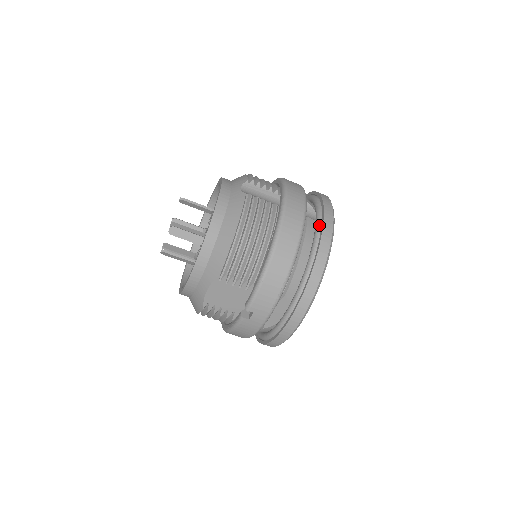
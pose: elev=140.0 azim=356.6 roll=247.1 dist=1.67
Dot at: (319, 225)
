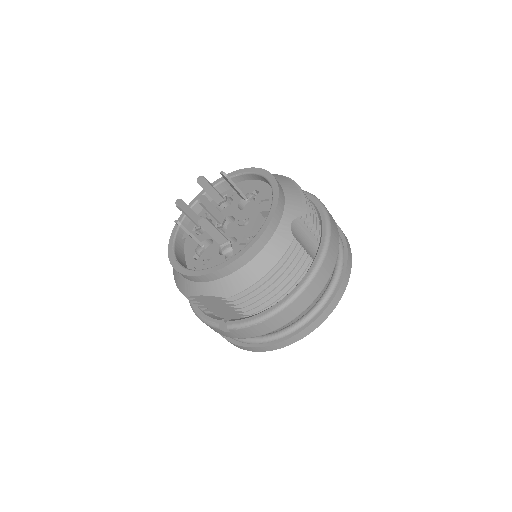
Dot at: (331, 292)
